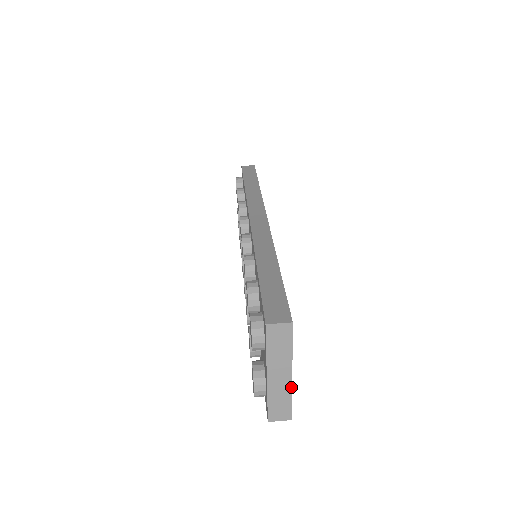
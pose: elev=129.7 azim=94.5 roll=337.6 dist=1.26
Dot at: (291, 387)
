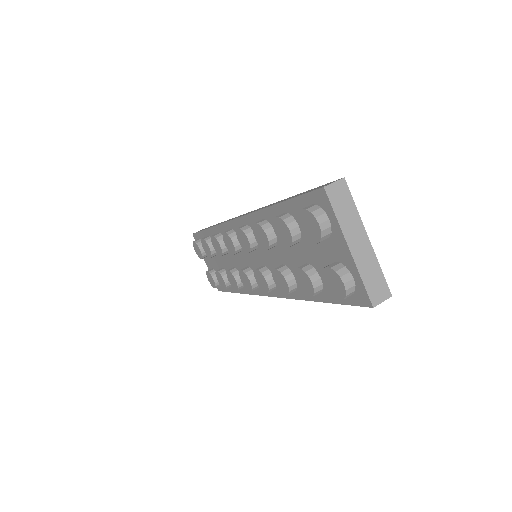
Dot at: (374, 254)
